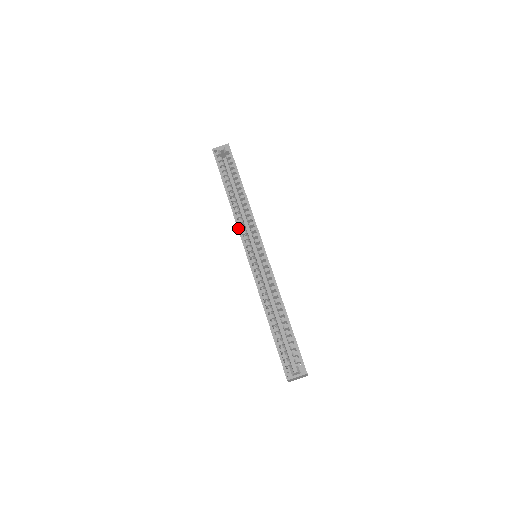
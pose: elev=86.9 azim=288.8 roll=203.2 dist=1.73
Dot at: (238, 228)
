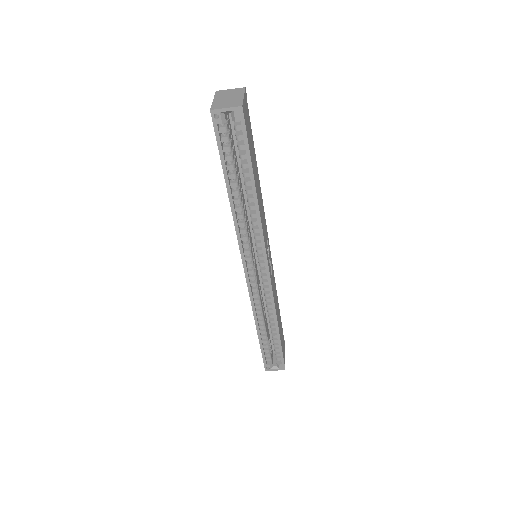
Dot at: (239, 243)
